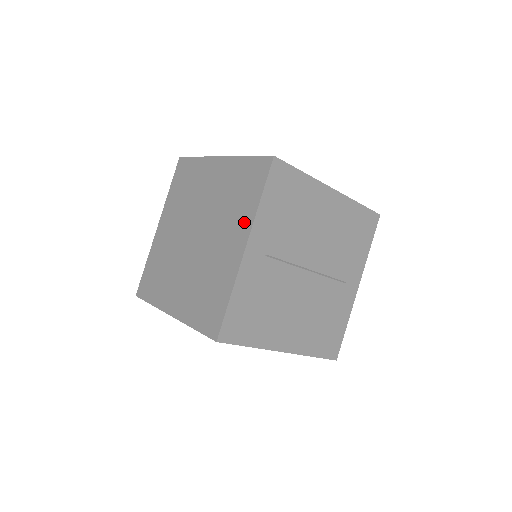
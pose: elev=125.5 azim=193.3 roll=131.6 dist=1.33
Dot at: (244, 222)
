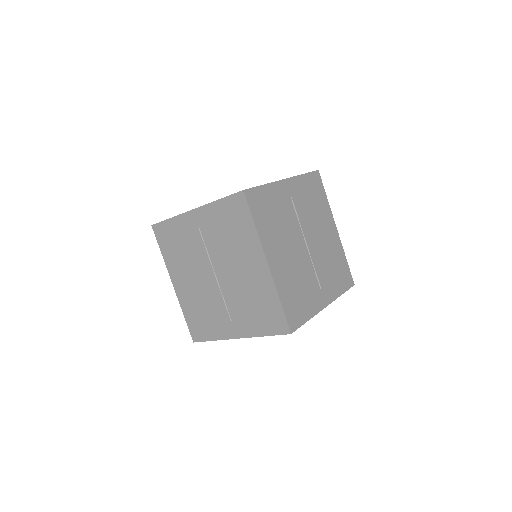
Dot at: occluded
